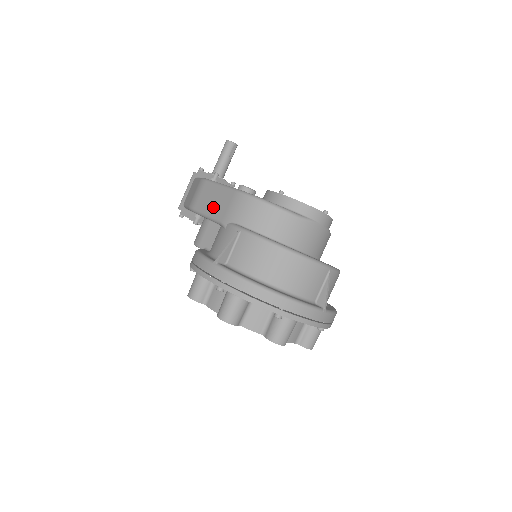
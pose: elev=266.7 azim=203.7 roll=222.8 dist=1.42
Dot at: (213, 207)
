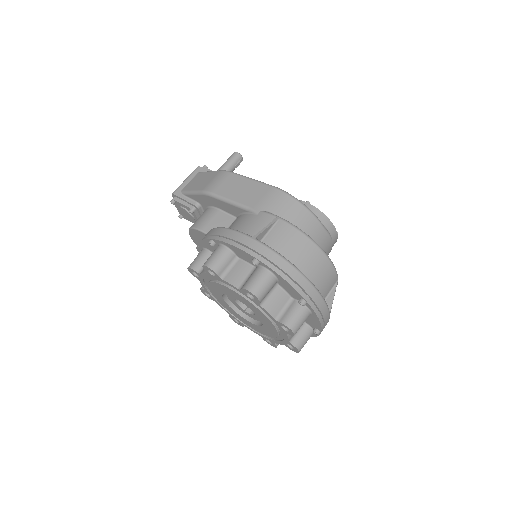
Dot at: (241, 194)
